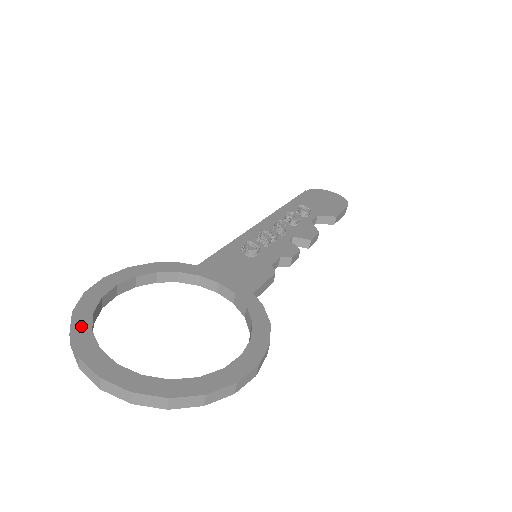
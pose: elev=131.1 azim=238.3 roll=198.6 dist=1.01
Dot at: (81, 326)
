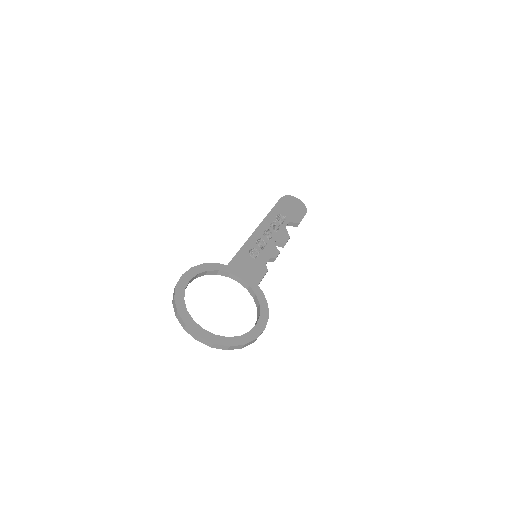
Dot at: (181, 307)
